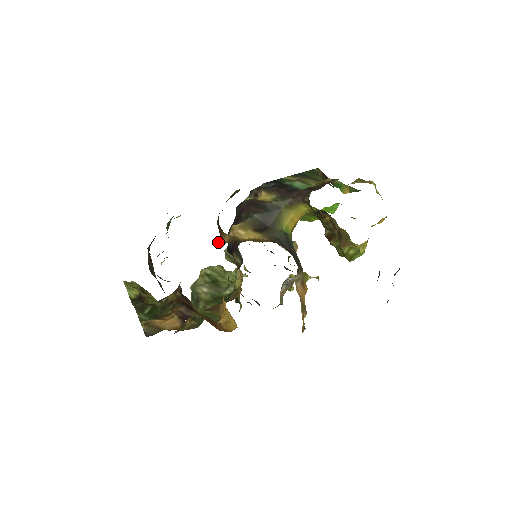
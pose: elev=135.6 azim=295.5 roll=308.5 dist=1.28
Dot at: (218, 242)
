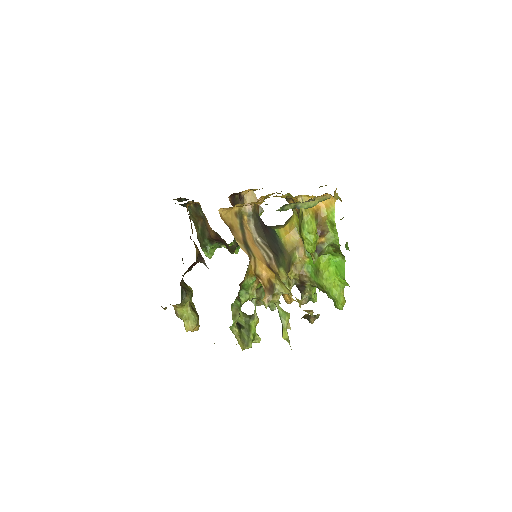
Dot at: occluded
